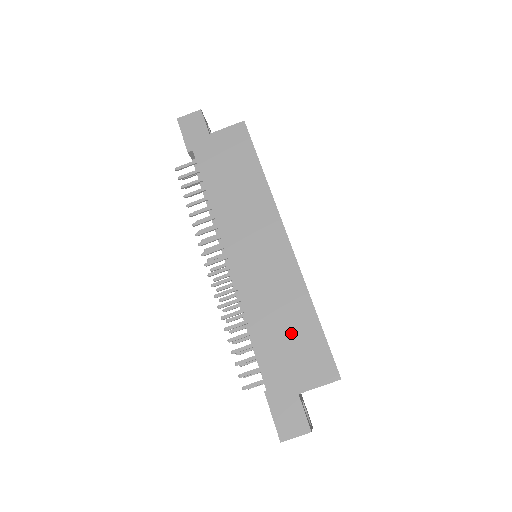
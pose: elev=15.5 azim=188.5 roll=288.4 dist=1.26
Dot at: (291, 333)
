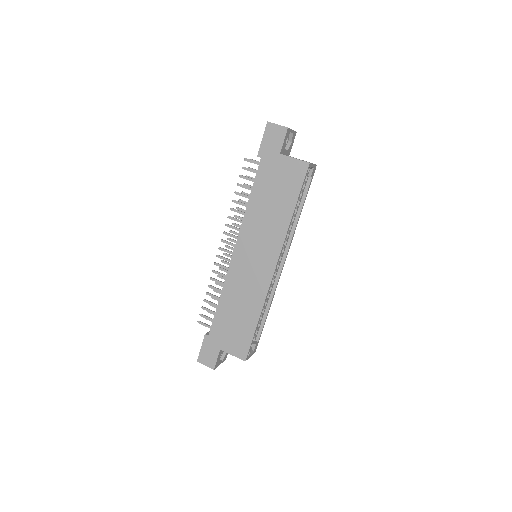
Dot at: (238, 320)
